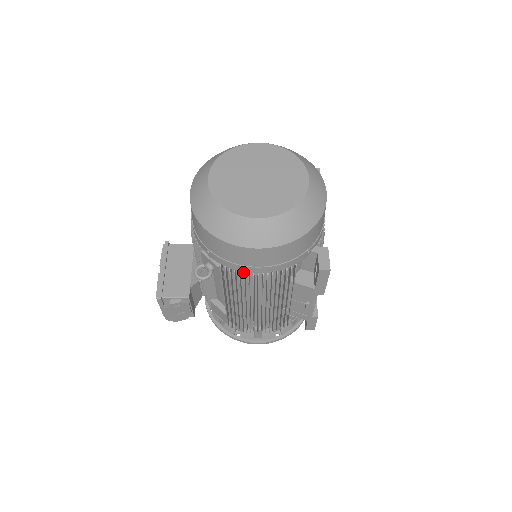
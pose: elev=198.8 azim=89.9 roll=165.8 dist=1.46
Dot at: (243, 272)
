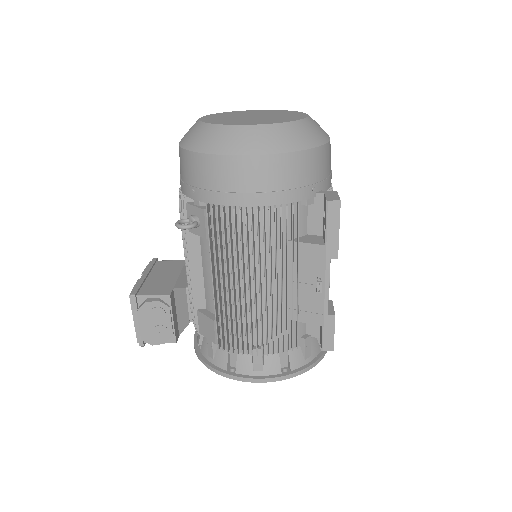
Dot at: (233, 207)
